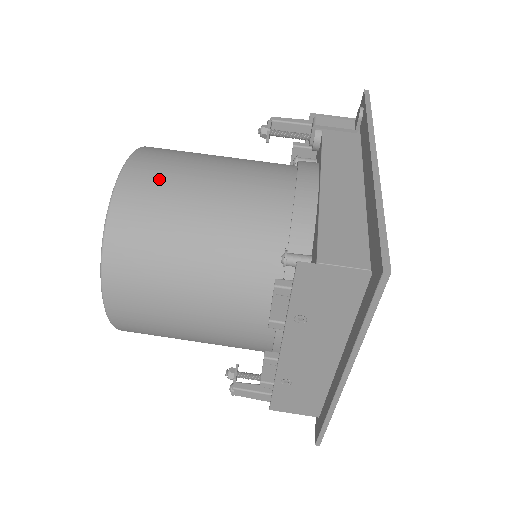
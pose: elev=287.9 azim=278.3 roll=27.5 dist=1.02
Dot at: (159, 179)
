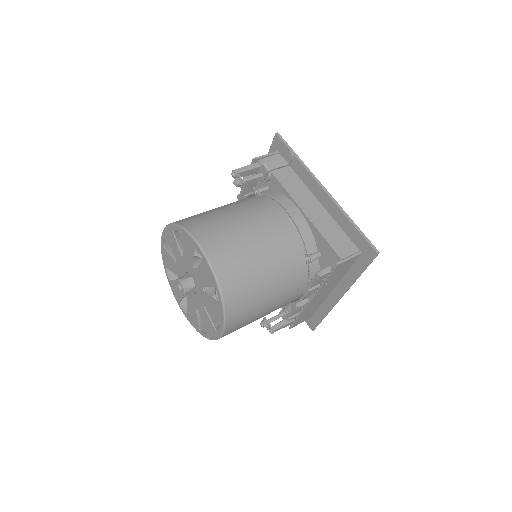
Dot at: (229, 249)
